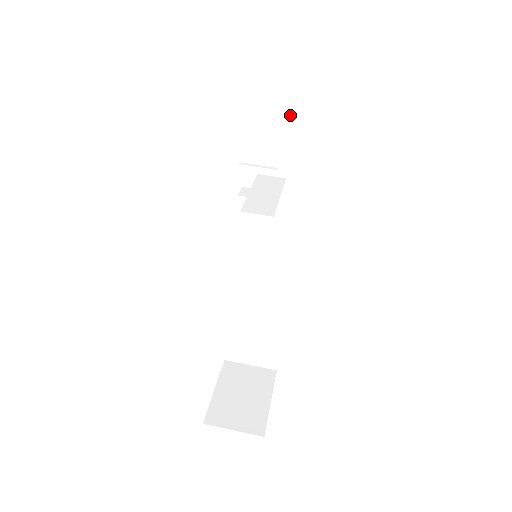
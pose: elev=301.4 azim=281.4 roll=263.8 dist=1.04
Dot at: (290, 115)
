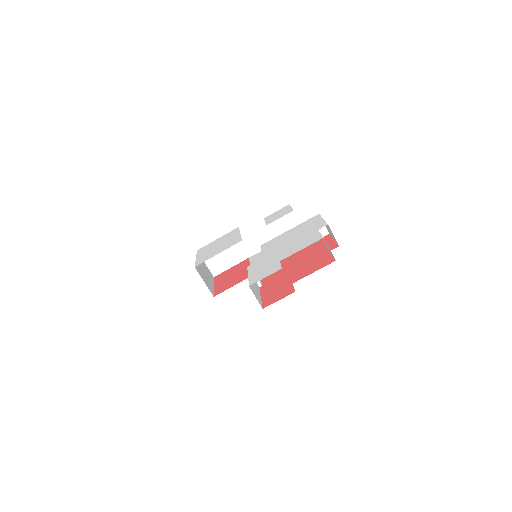
Dot at: occluded
